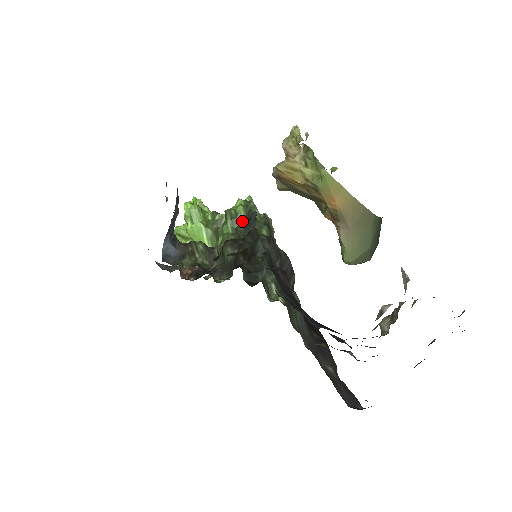
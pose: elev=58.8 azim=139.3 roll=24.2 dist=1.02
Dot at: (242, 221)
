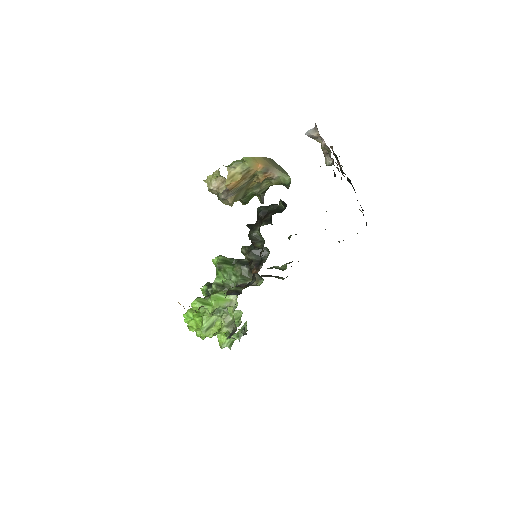
Dot at: (229, 259)
